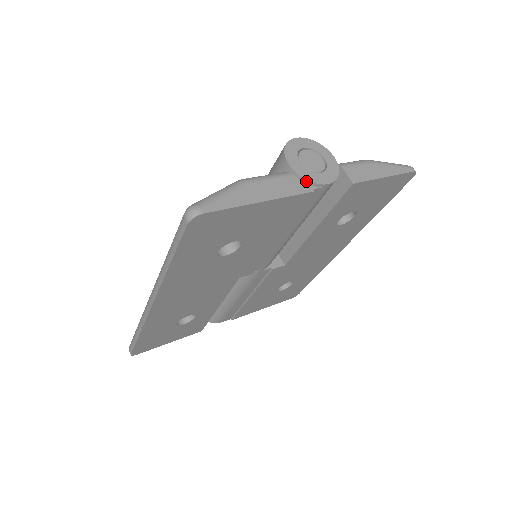
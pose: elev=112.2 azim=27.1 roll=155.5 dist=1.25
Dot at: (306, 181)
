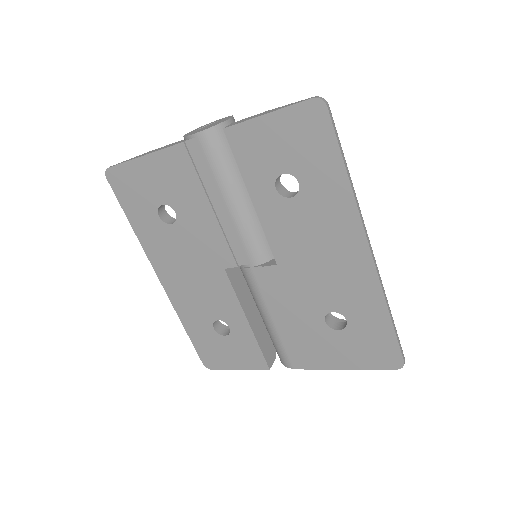
Dot at: (184, 138)
